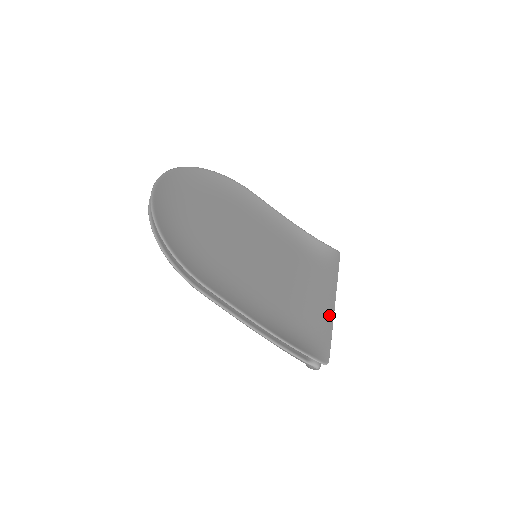
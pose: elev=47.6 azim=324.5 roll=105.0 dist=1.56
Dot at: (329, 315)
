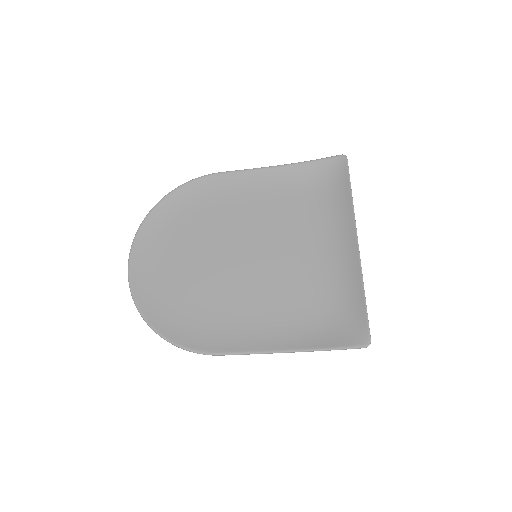
Dot at: (356, 271)
